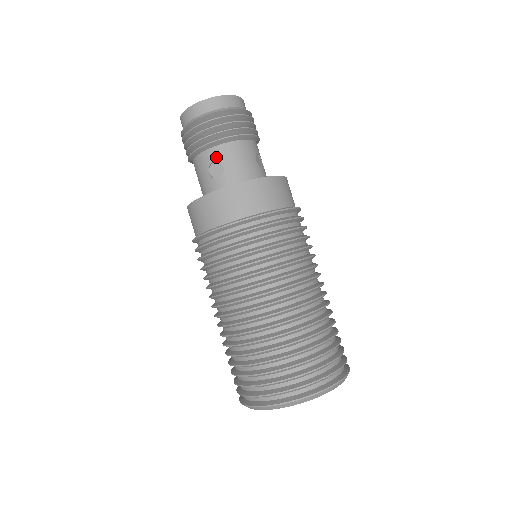
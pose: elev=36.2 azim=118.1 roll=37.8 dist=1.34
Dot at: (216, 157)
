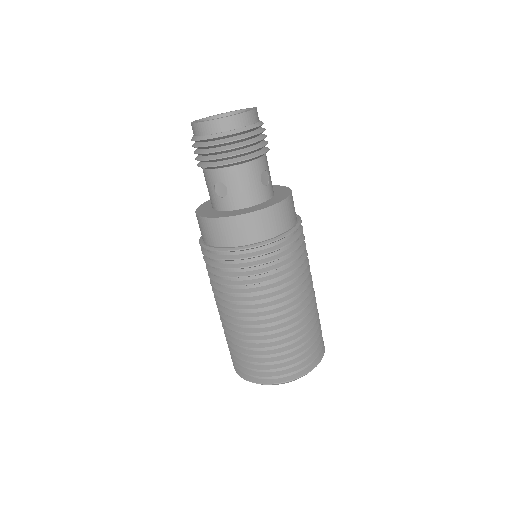
Dot at: (221, 178)
